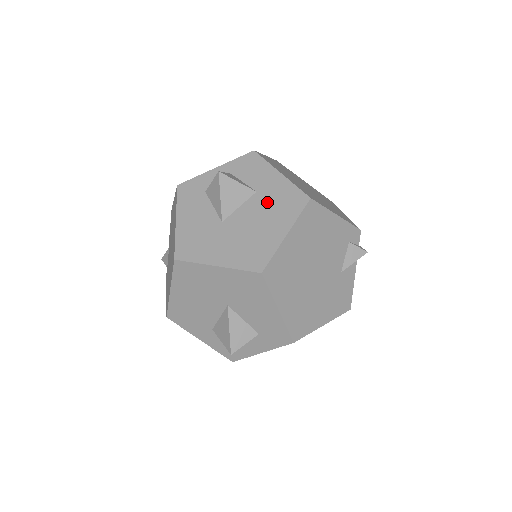
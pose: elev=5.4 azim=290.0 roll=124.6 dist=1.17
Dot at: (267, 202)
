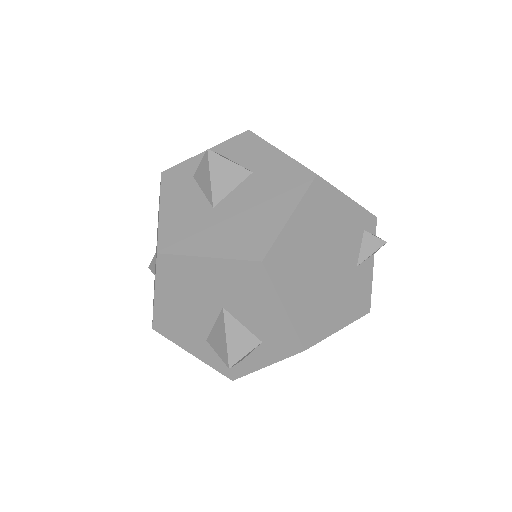
Dot at: (265, 182)
